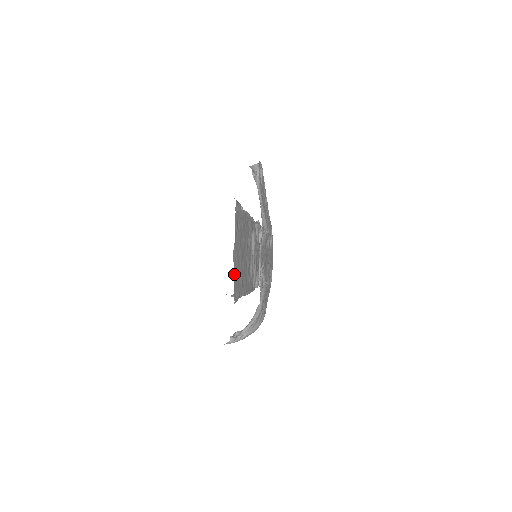
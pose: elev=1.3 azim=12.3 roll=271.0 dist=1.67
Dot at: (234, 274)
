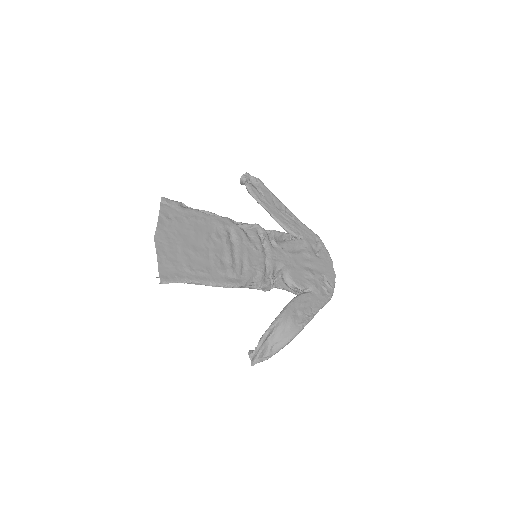
Dot at: (158, 255)
